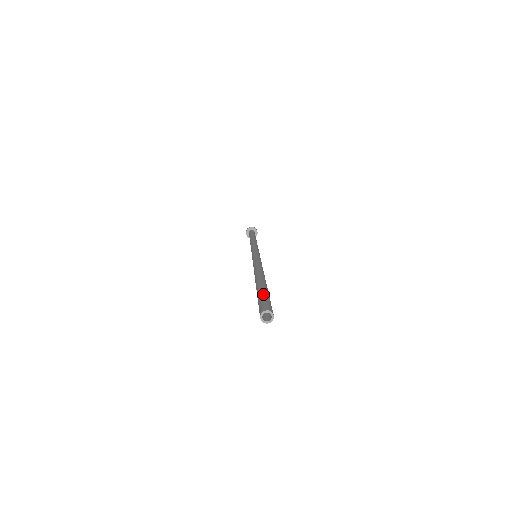
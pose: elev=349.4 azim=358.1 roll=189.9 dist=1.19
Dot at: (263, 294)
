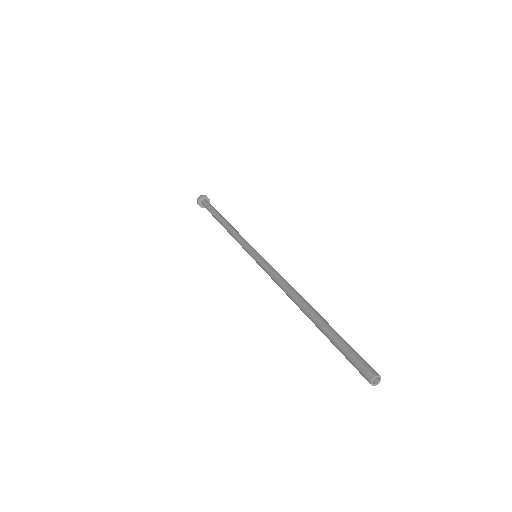
Dot at: (347, 344)
